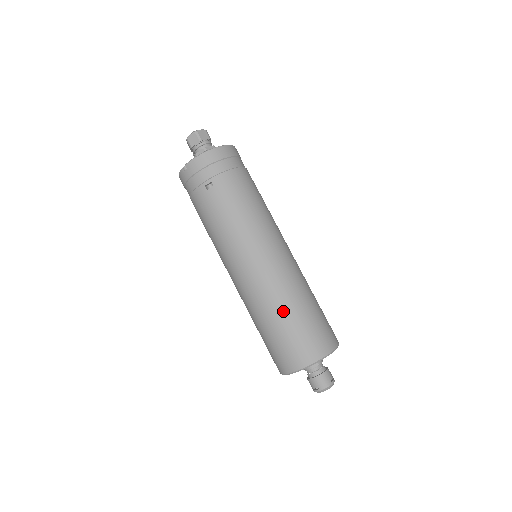
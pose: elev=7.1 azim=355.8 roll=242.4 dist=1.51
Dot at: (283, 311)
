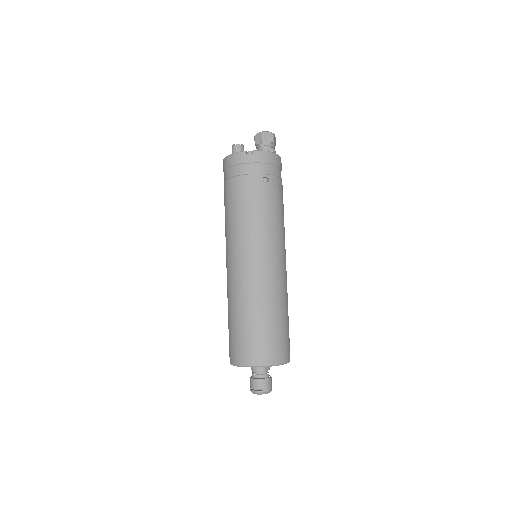
Dot at: (278, 310)
